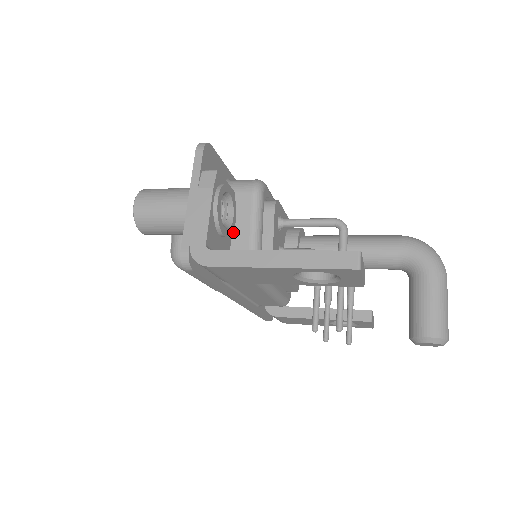
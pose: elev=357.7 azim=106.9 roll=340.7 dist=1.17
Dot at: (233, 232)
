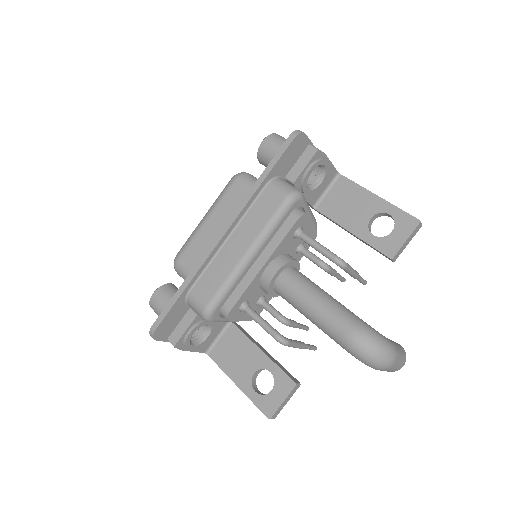
Dot at: occluded
